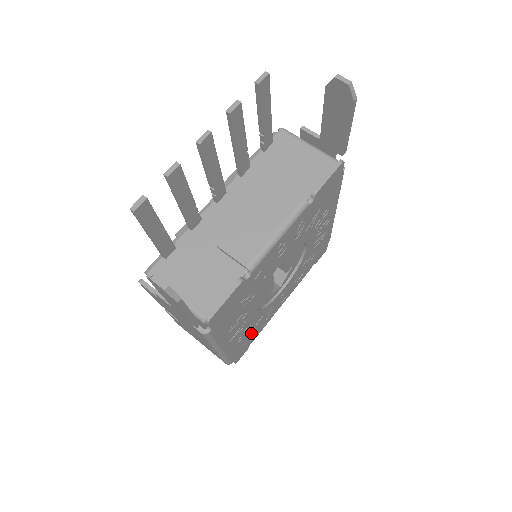
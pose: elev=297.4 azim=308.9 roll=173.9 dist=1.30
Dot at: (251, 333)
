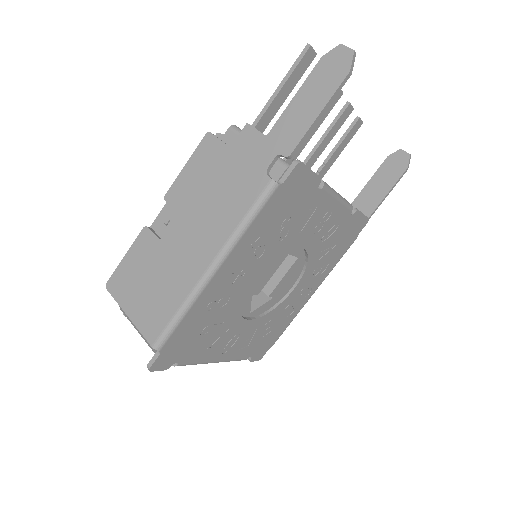
Dot at: (203, 331)
